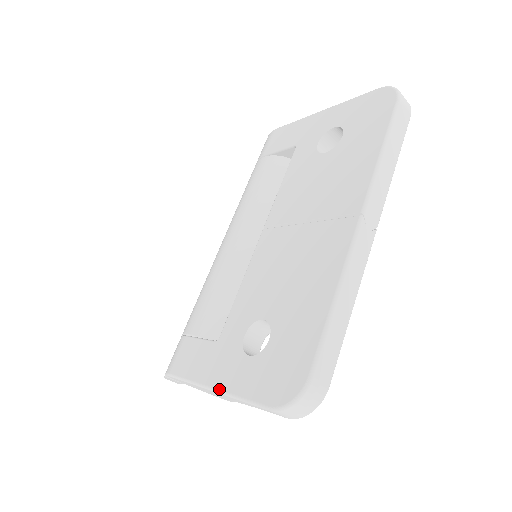
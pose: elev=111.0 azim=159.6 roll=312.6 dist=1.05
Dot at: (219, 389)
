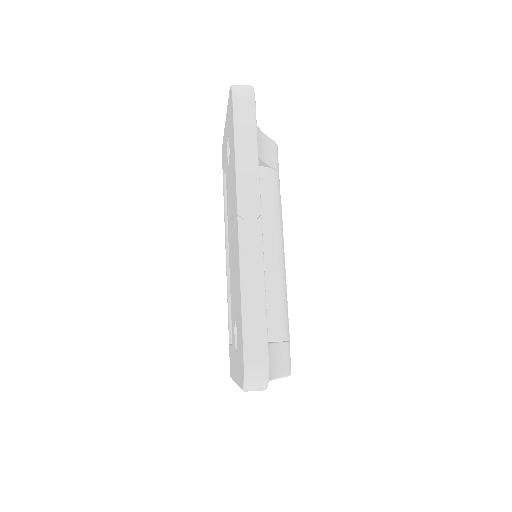
Dot at: (235, 382)
